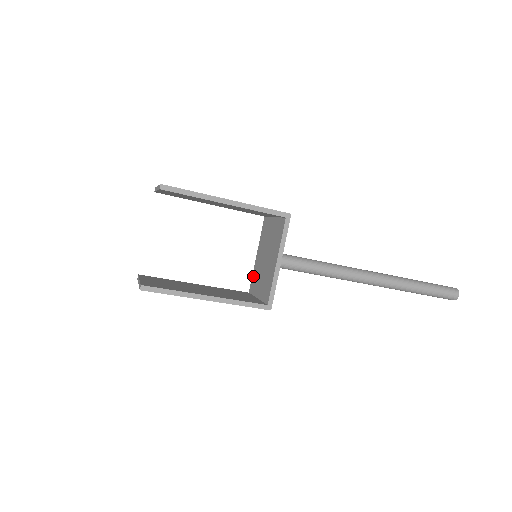
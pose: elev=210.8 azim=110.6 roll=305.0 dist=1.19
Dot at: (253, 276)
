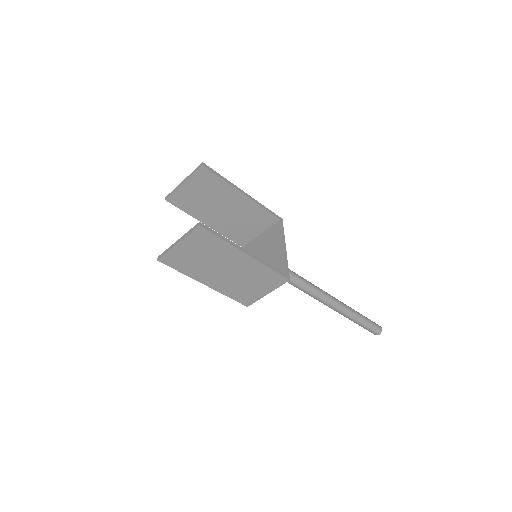
Dot at: occluded
